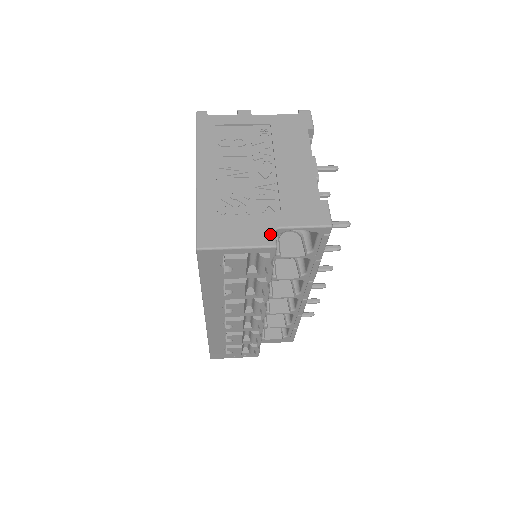
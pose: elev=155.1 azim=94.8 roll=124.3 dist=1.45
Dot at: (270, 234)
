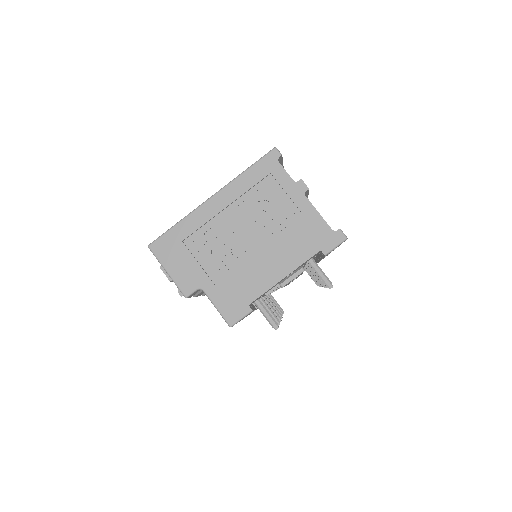
Dot at: (192, 287)
